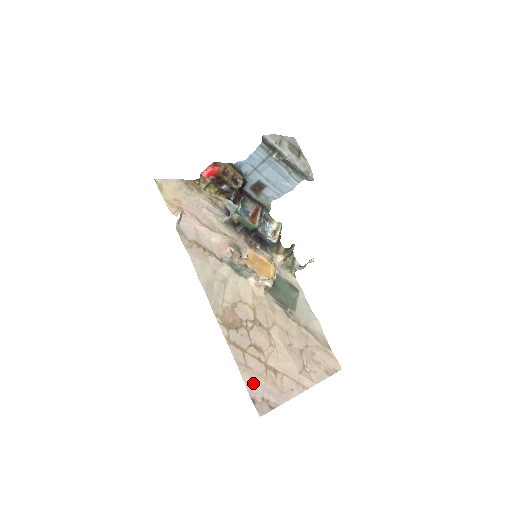
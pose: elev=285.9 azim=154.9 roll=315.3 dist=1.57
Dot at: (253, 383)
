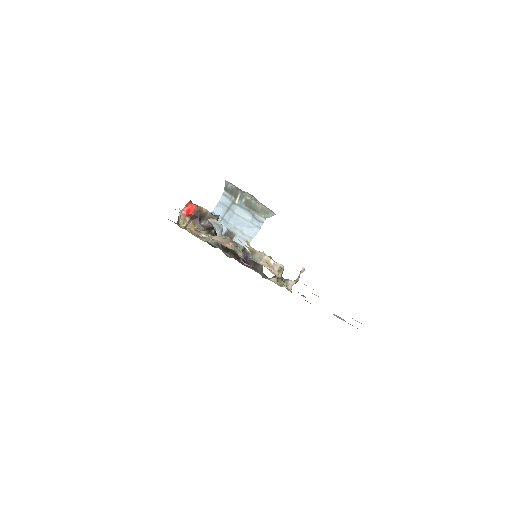
Dot at: occluded
